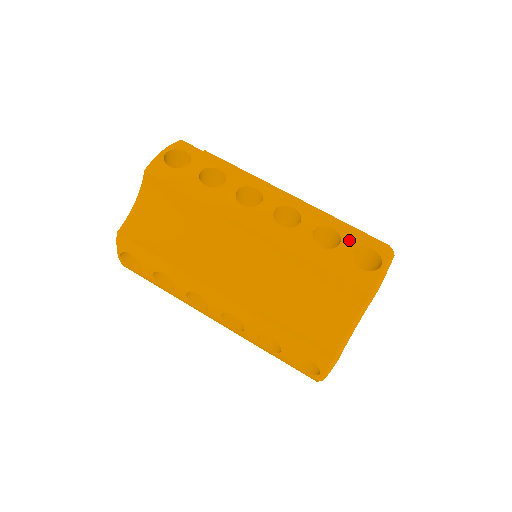
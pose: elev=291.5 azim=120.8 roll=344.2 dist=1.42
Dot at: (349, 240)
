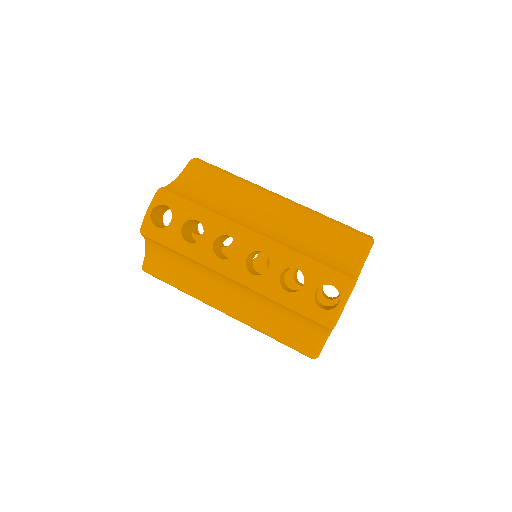
Dot at: occluded
